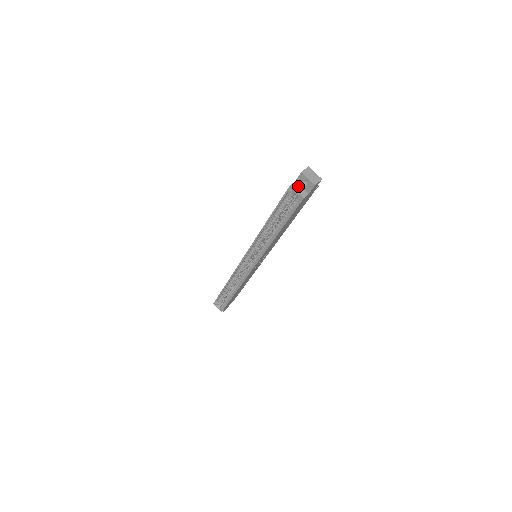
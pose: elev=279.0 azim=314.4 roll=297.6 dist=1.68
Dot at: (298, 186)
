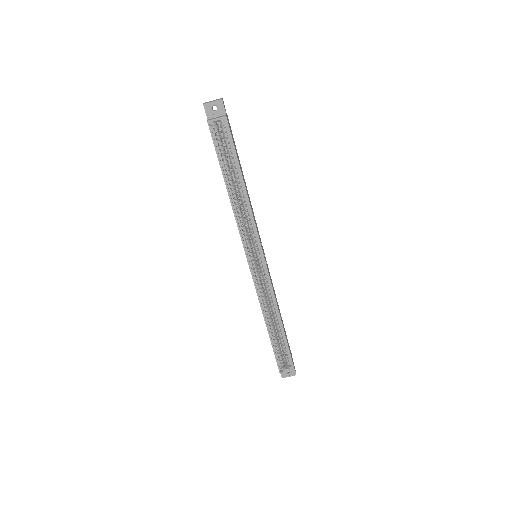
Dot at: (213, 118)
